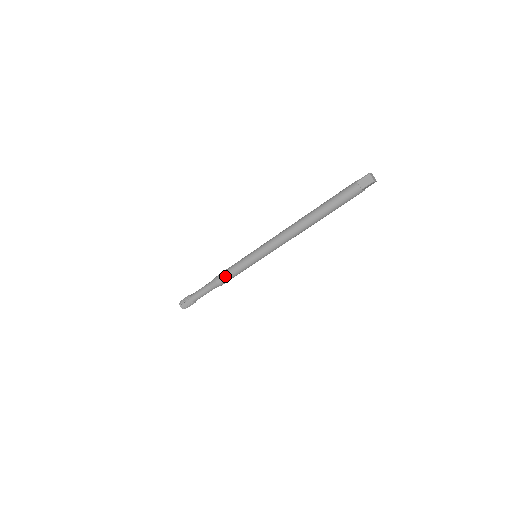
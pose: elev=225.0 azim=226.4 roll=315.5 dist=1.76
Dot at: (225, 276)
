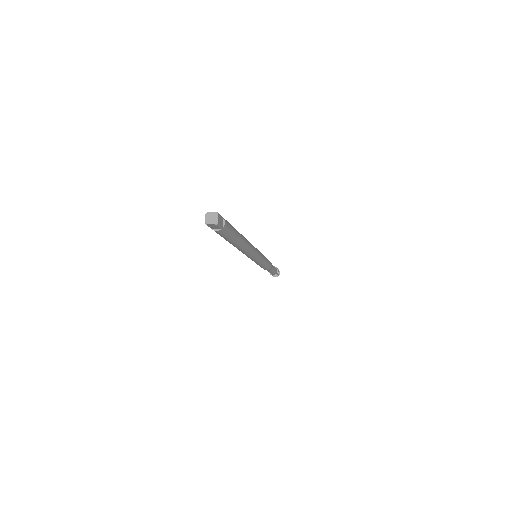
Dot at: (264, 268)
